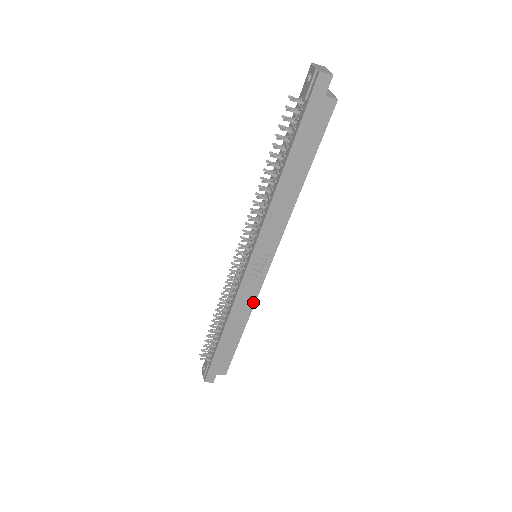
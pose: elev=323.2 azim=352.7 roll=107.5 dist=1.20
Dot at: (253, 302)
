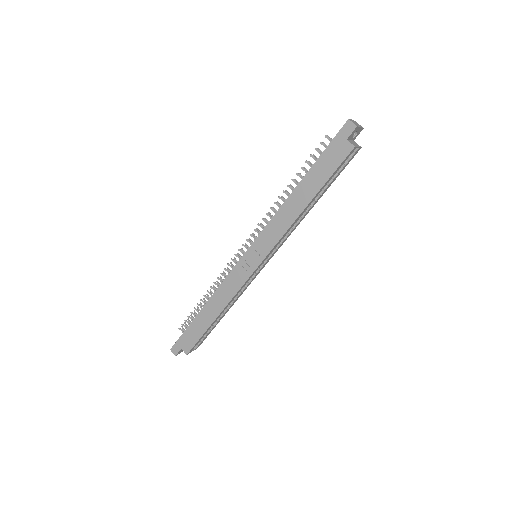
Dot at: (234, 293)
